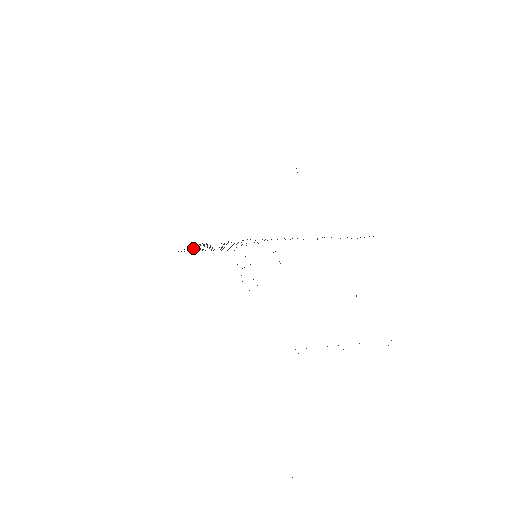
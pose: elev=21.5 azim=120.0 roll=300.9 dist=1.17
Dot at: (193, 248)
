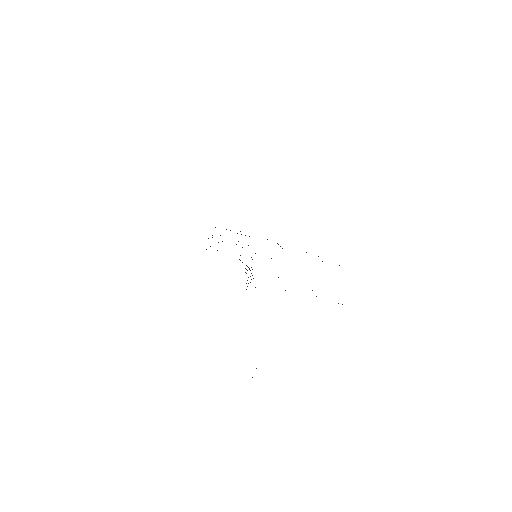
Dot at: occluded
